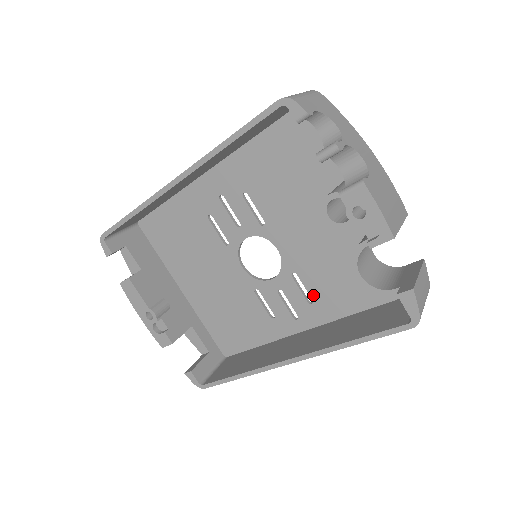
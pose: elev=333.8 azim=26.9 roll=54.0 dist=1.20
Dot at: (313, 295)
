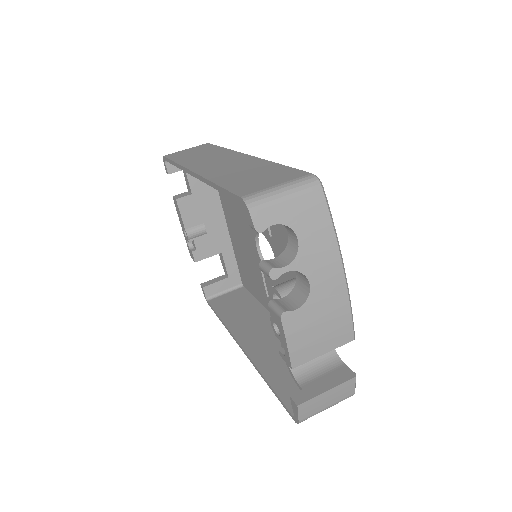
Dot at: occluded
